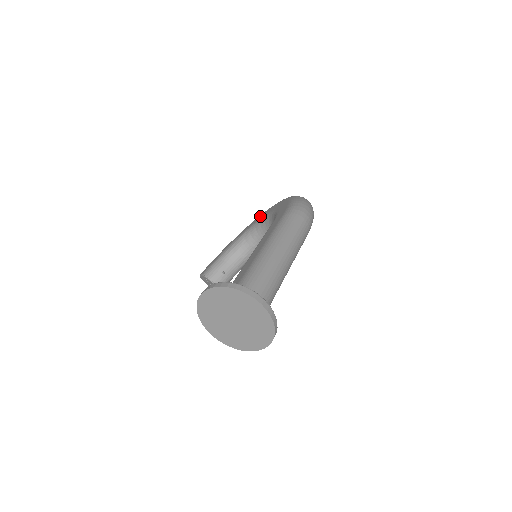
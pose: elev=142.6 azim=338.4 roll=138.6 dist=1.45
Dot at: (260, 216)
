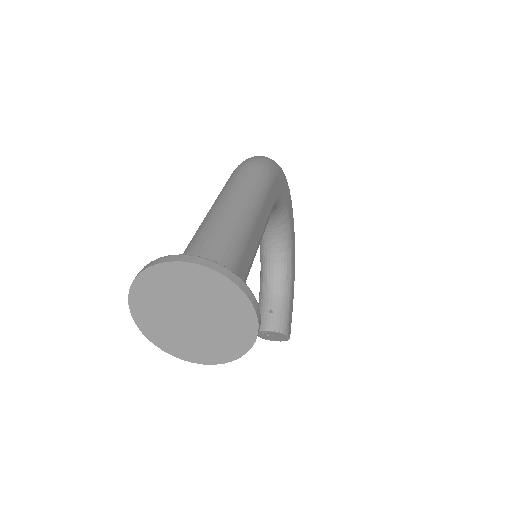
Dot at: occluded
